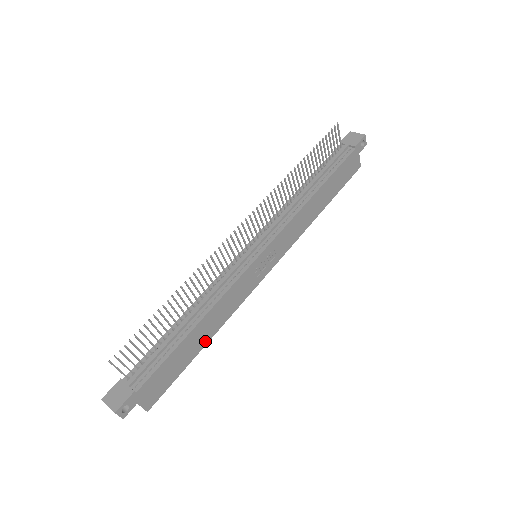
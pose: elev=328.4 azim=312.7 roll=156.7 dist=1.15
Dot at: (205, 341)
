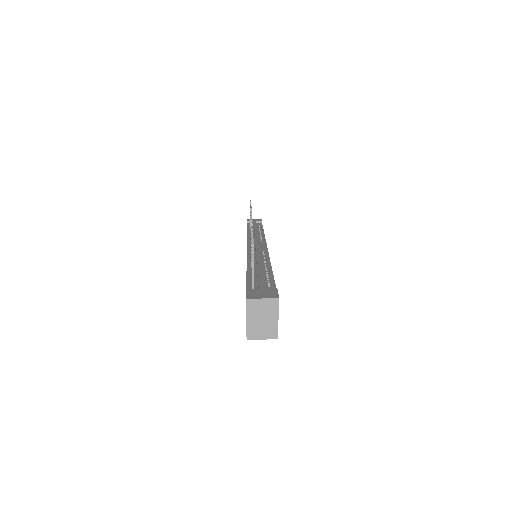
Dot at: occluded
